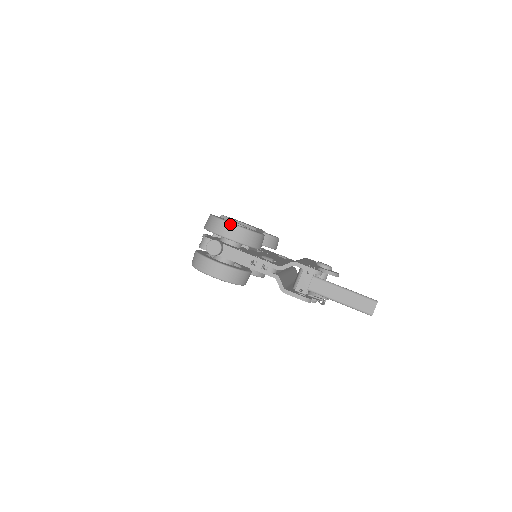
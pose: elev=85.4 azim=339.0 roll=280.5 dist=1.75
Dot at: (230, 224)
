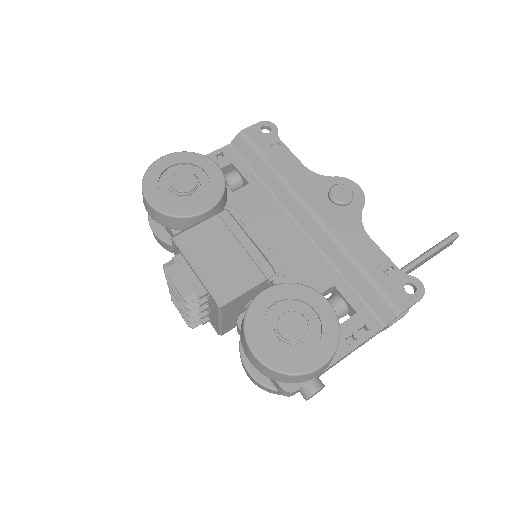
Dot at: (322, 368)
